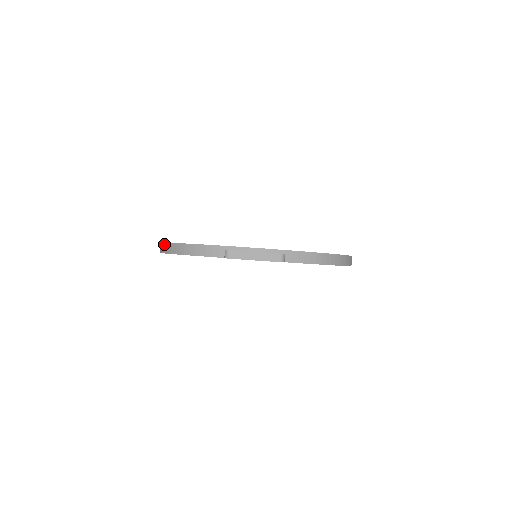
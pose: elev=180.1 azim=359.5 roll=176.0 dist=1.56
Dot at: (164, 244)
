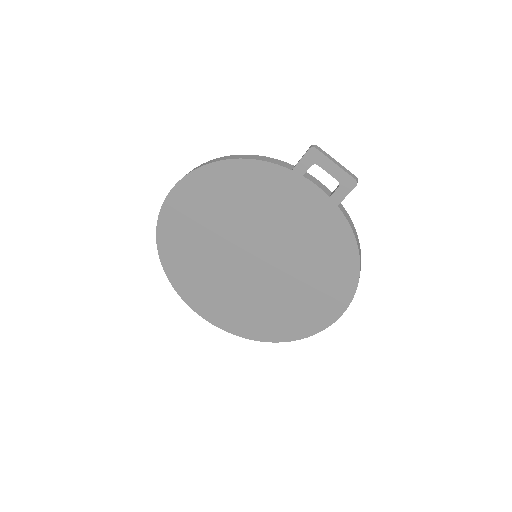
Dot at: (203, 163)
